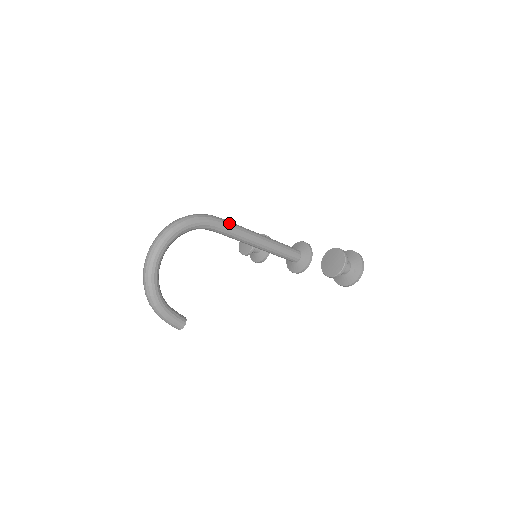
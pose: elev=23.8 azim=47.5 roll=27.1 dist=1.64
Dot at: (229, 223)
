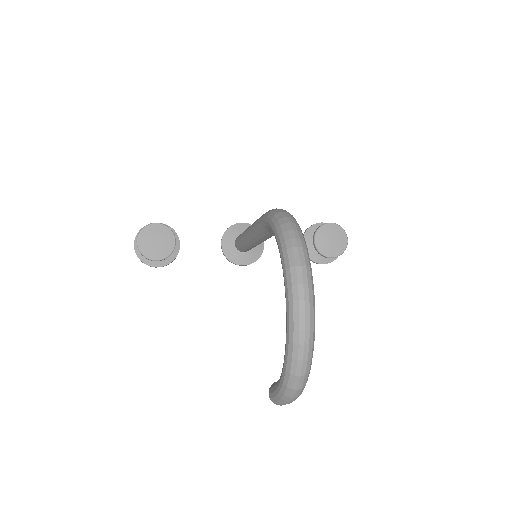
Dot at: occluded
